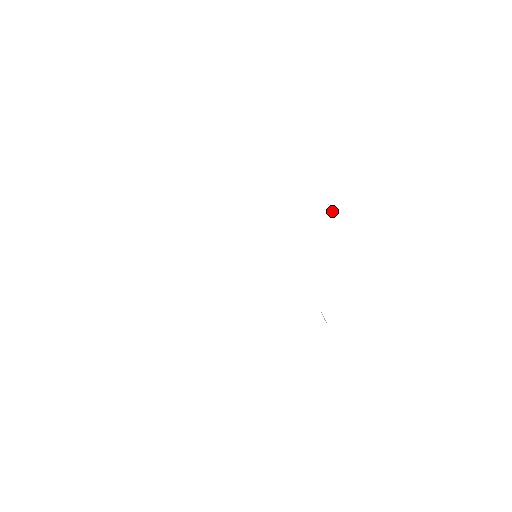
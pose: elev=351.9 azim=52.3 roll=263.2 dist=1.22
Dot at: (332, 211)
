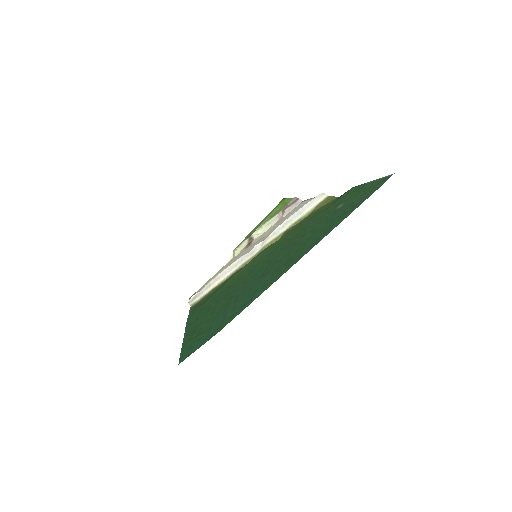
Dot at: (268, 228)
